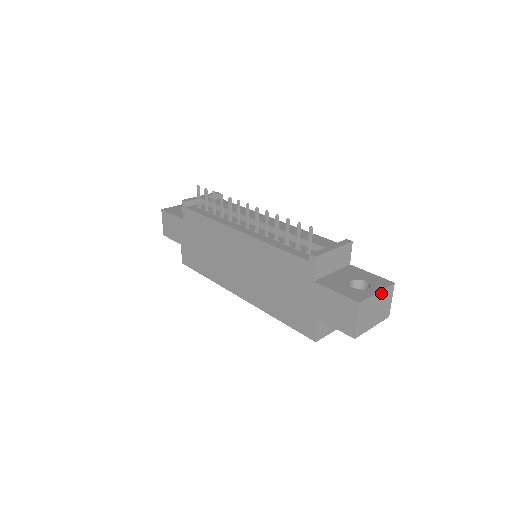
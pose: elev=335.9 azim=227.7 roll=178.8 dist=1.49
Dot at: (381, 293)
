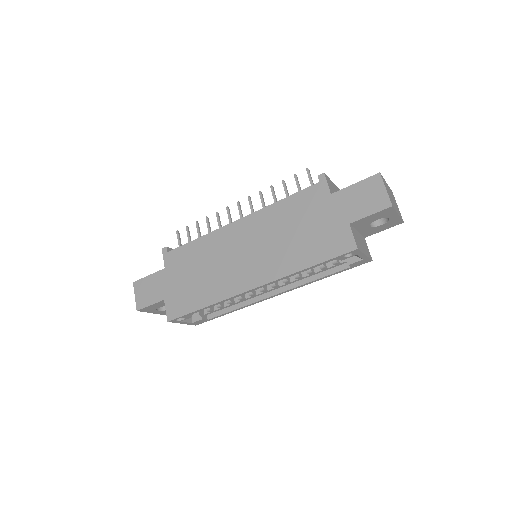
Dot at: (388, 187)
